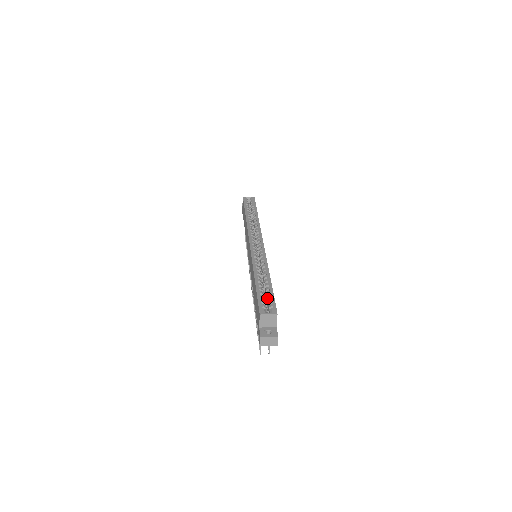
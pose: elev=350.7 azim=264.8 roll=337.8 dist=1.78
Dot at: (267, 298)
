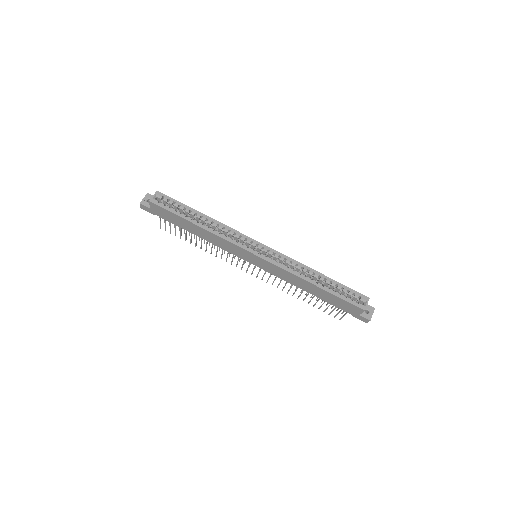
Dot at: (345, 292)
